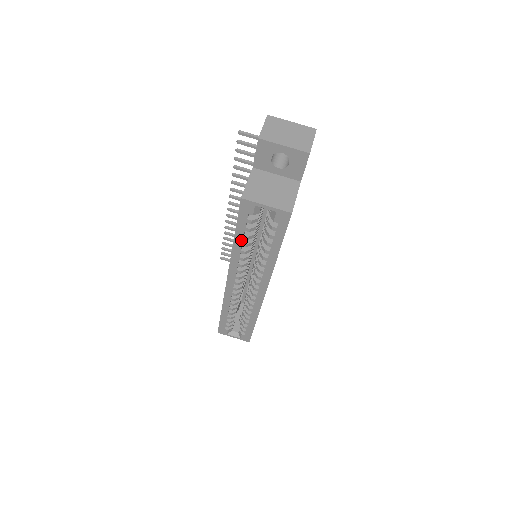
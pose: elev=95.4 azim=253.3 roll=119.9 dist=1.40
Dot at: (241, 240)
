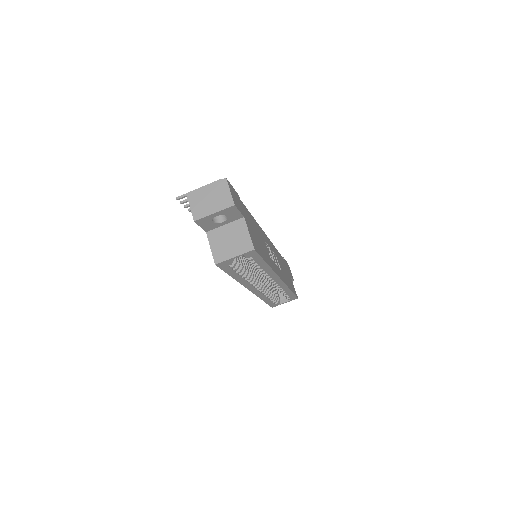
Dot at: (237, 275)
